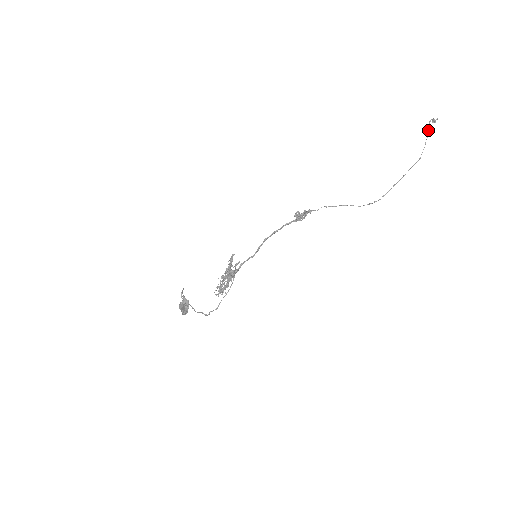
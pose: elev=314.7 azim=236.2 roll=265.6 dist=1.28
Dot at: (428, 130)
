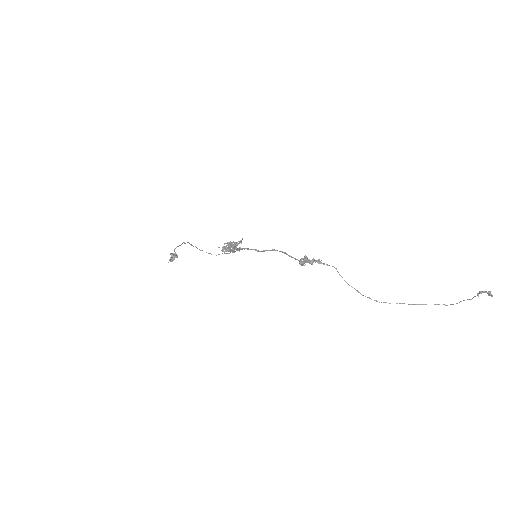
Dot at: (477, 294)
